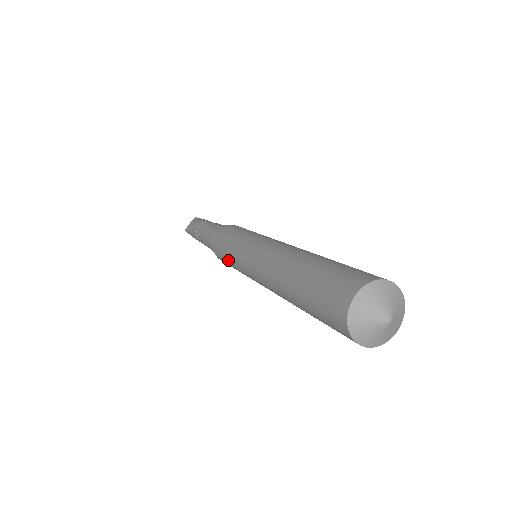
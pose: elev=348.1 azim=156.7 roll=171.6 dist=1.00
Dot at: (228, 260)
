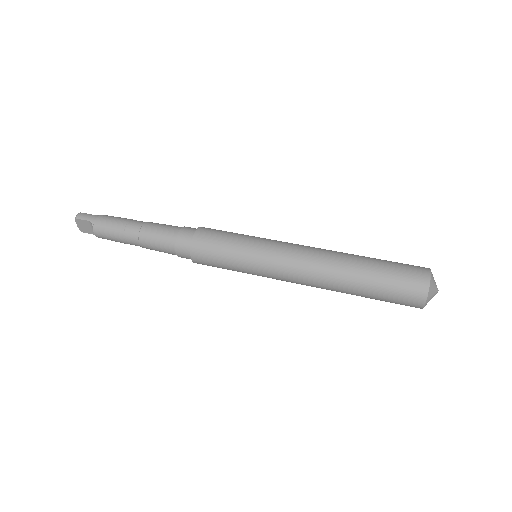
Dot at: occluded
